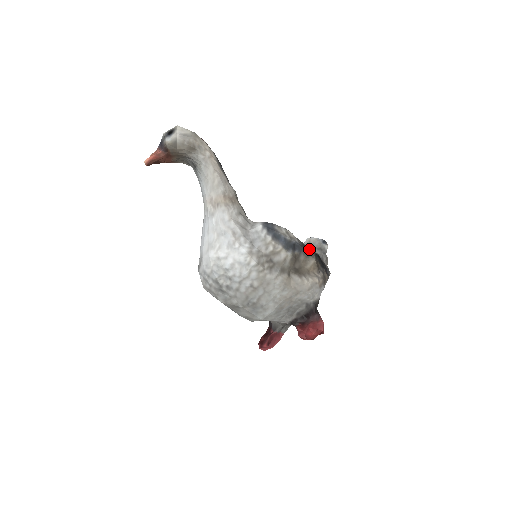
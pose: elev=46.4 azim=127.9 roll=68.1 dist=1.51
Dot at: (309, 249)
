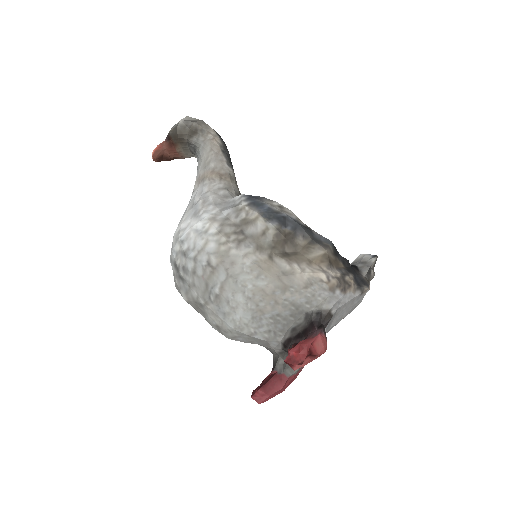
Dot at: (321, 238)
